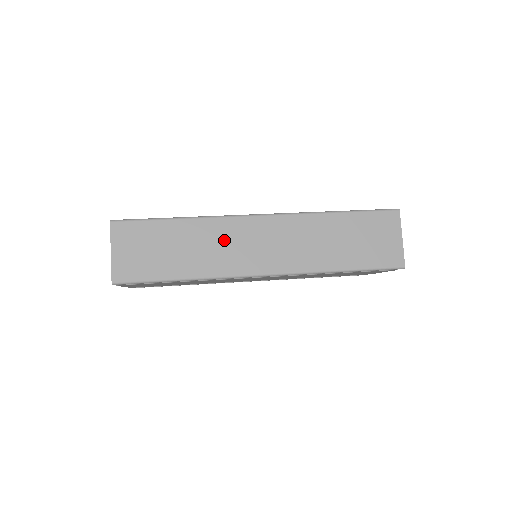
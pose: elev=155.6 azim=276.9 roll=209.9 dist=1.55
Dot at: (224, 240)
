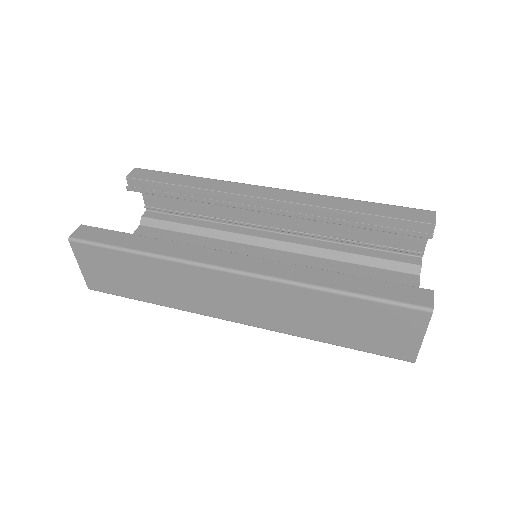
Dot at: (190, 285)
